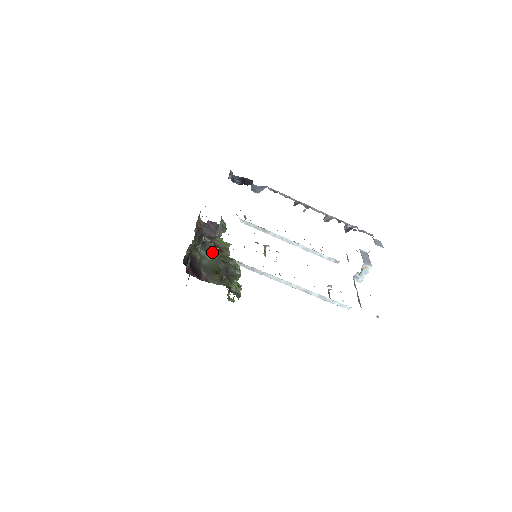
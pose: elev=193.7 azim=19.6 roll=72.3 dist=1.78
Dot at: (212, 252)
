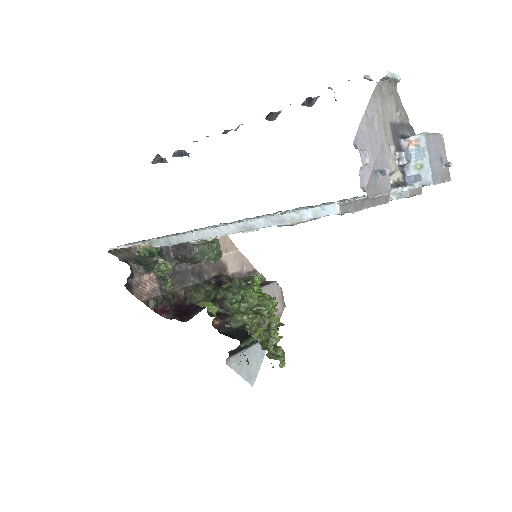
Dot at: occluded
